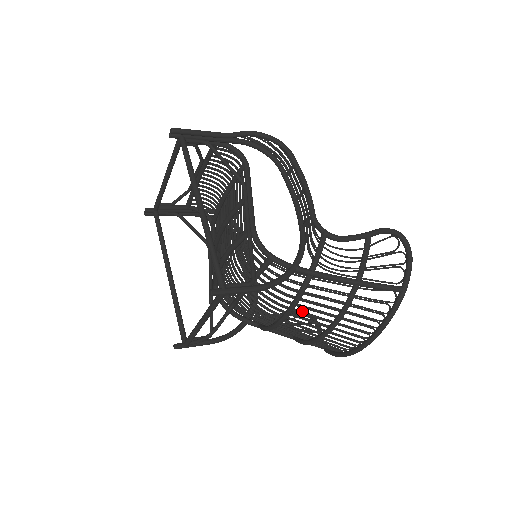
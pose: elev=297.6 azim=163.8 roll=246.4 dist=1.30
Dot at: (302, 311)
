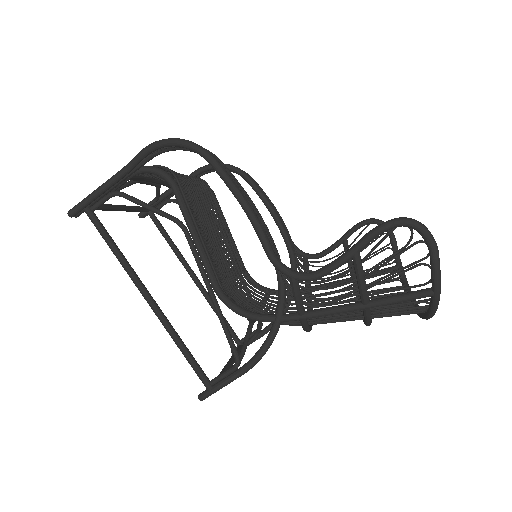
Dot at: (323, 323)
